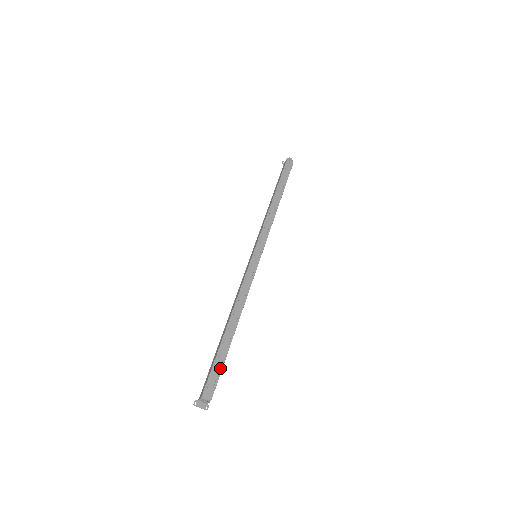
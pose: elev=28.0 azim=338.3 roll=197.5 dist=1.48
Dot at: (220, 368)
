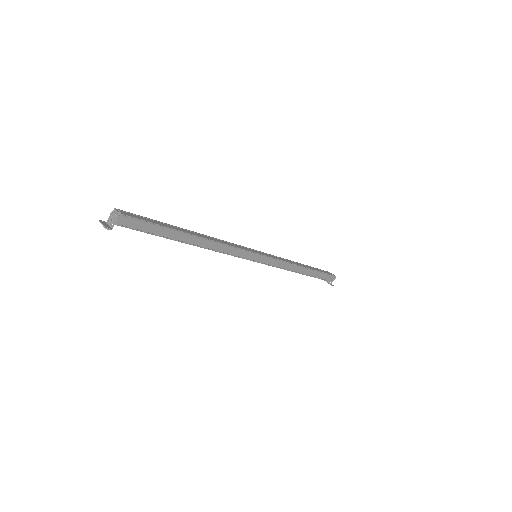
Dot at: (153, 222)
